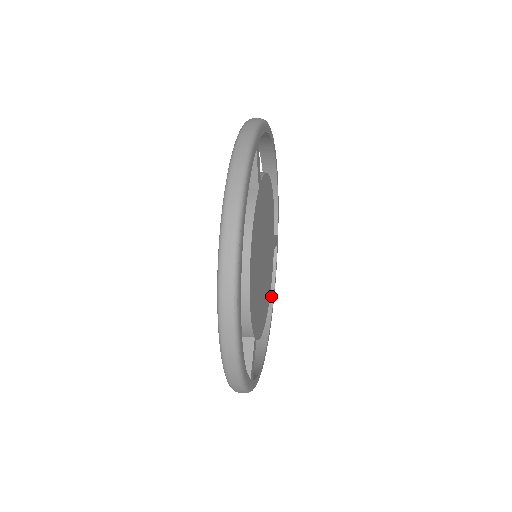
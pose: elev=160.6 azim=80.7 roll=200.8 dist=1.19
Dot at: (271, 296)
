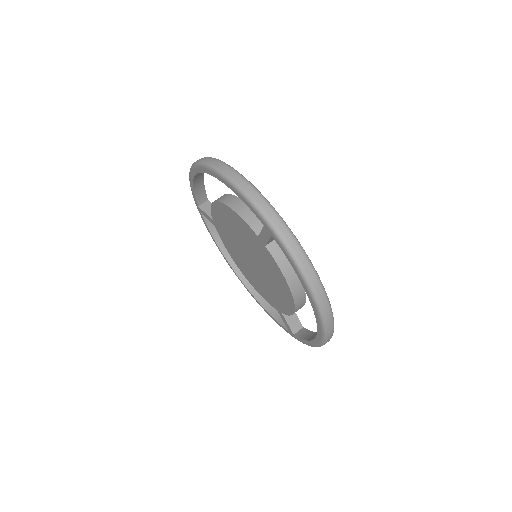
Dot at: occluded
